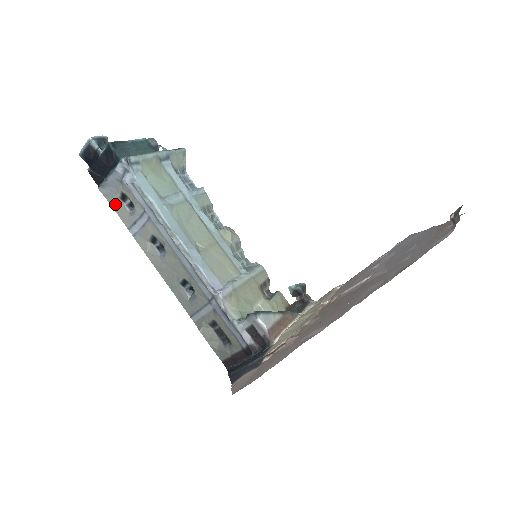
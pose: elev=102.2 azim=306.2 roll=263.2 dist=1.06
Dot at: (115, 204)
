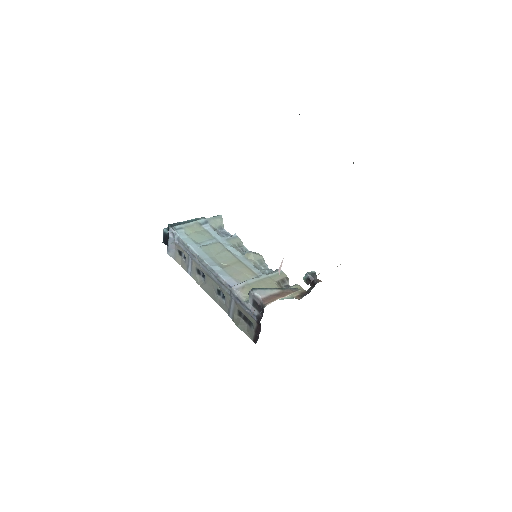
Dot at: (178, 260)
